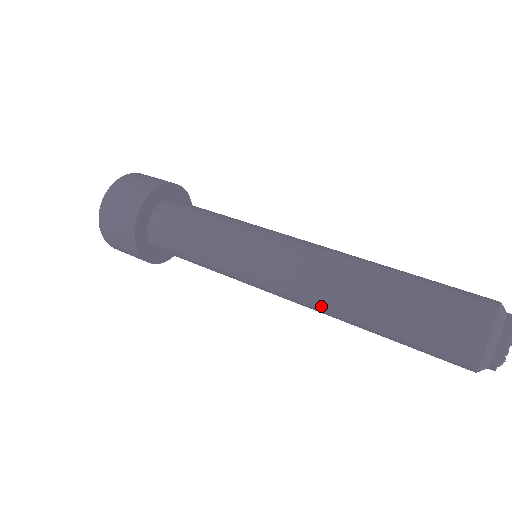
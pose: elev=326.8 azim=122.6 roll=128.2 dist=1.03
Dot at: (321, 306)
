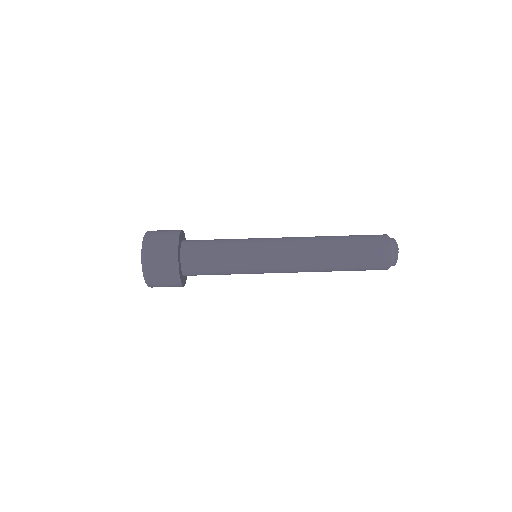
Dot at: occluded
